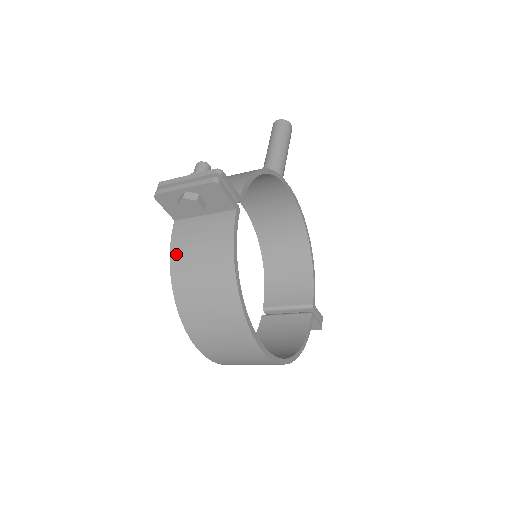
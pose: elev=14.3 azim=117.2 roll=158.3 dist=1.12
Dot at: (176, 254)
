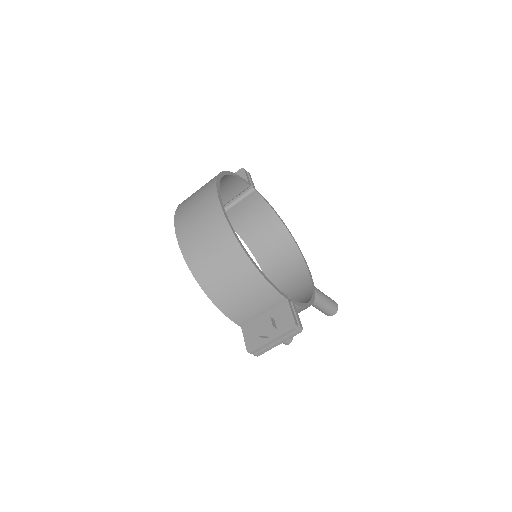
Dot at: occluded
